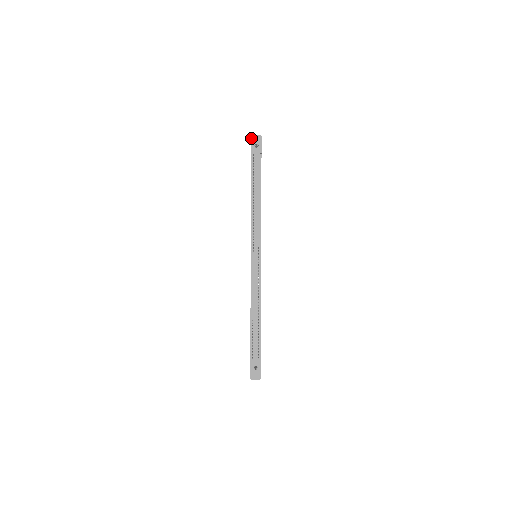
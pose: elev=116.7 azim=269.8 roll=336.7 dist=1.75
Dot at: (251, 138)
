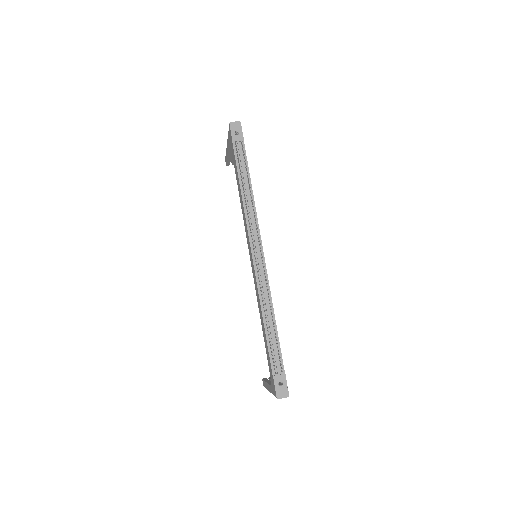
Dot at: (230, 126)
